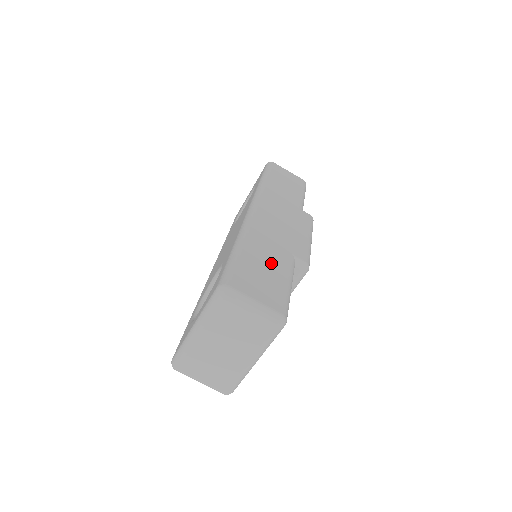
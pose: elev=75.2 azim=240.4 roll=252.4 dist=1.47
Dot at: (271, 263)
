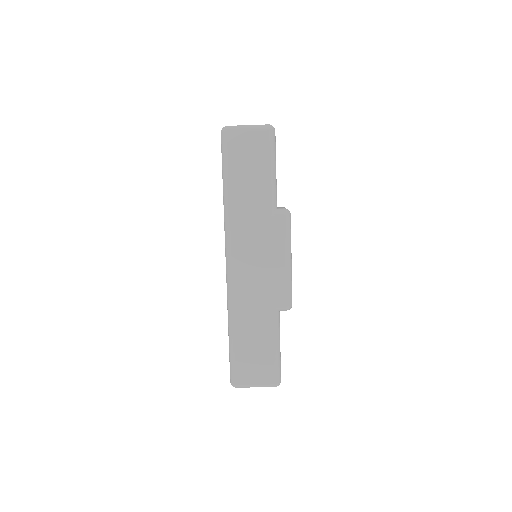
Dot at: (258, 335)
